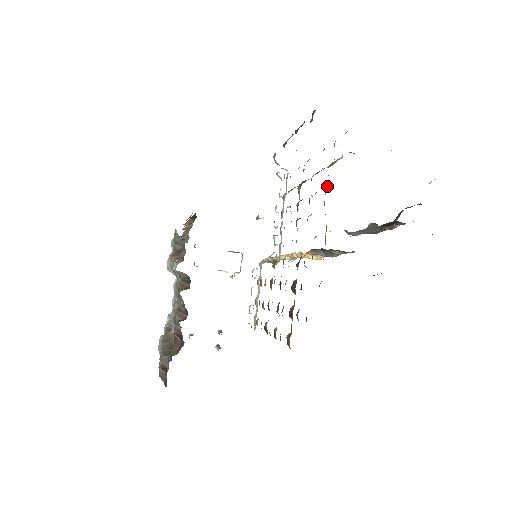
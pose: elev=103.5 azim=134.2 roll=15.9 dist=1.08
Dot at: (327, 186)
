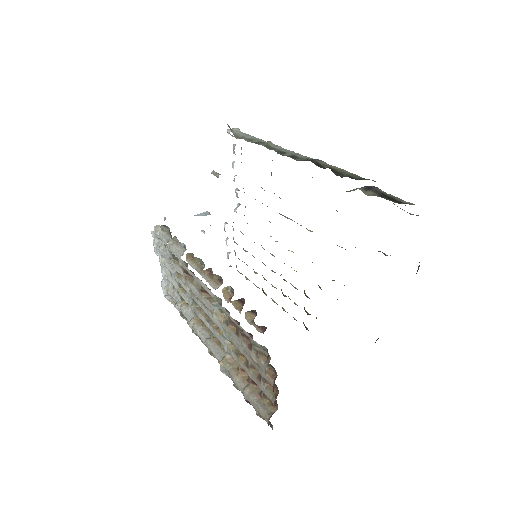
Dot at: occluded
